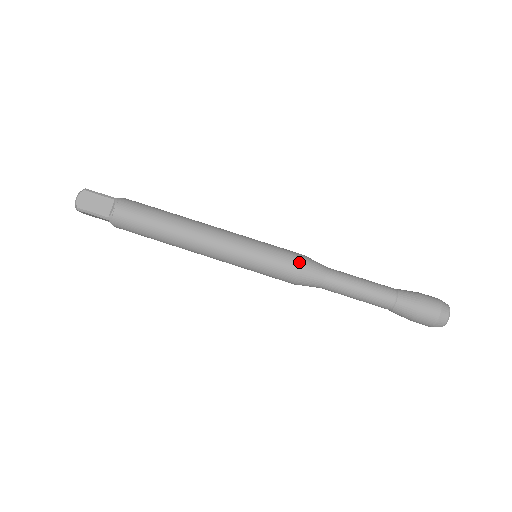
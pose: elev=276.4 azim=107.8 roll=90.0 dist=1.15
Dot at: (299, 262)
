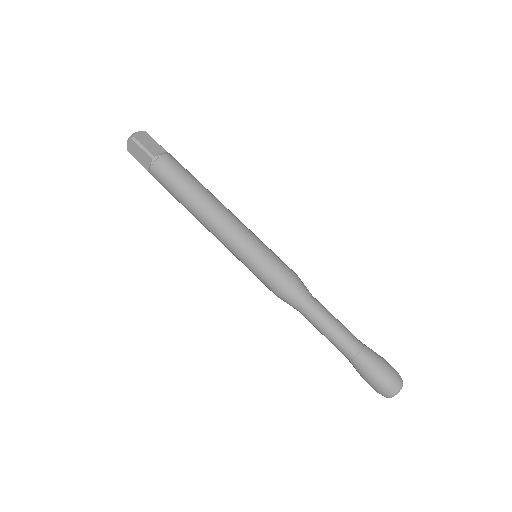
Dot at: (280, 288)
